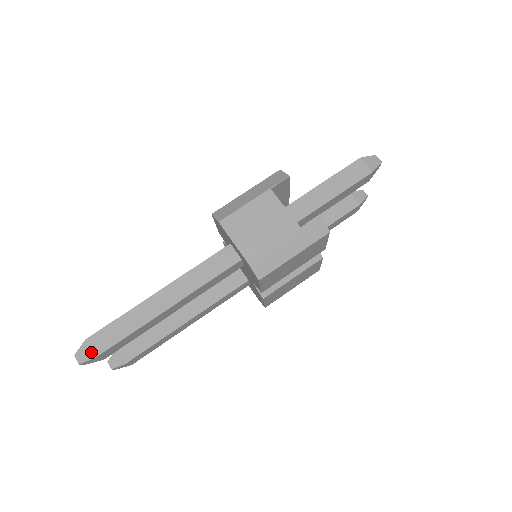
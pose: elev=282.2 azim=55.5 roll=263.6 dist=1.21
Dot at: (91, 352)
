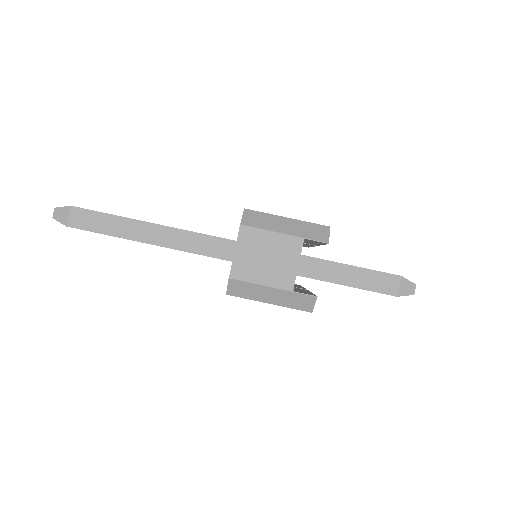
Dot at: (67, 219)
